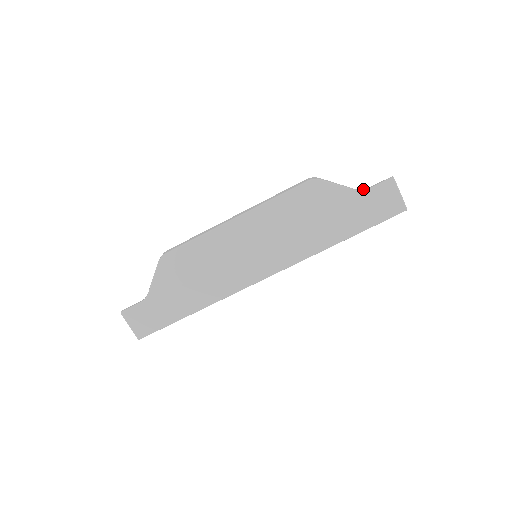
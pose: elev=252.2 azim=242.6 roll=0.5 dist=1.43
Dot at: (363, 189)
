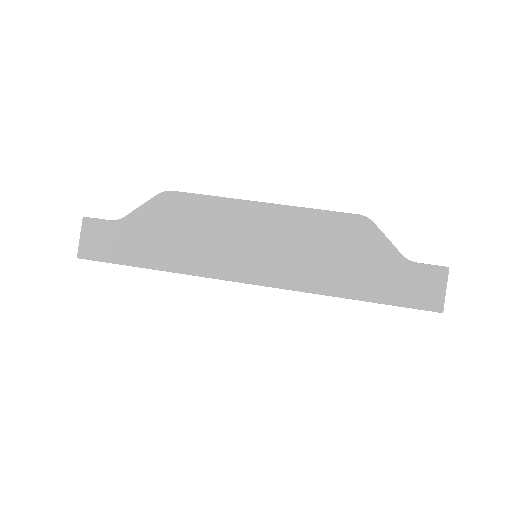
Dot at: occluded
